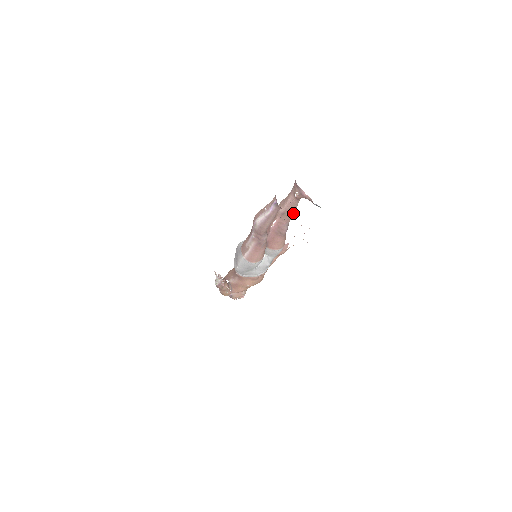
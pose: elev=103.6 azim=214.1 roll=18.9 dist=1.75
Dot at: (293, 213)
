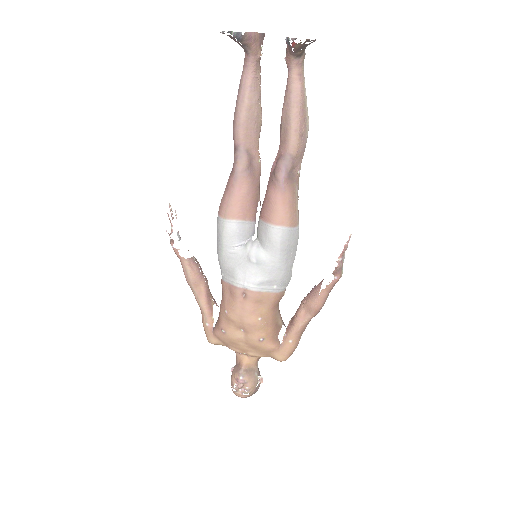
Dot at: (292, 123)
